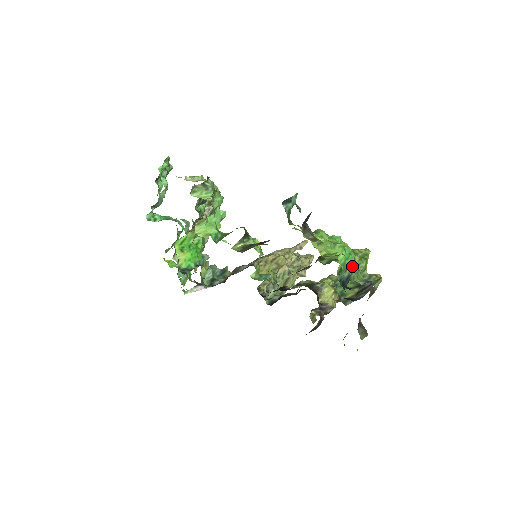
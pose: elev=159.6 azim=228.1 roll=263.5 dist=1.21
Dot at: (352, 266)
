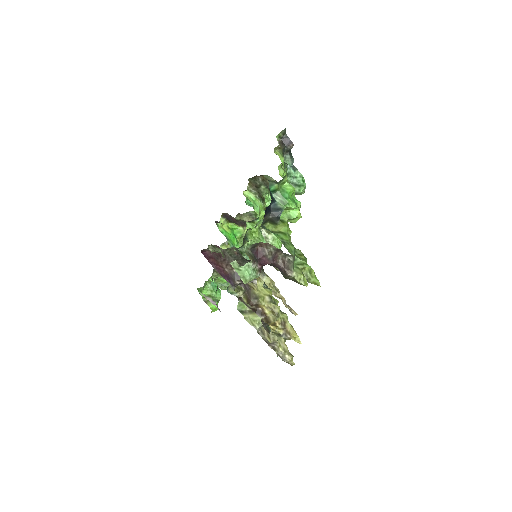
Dot at: (293, 245)
